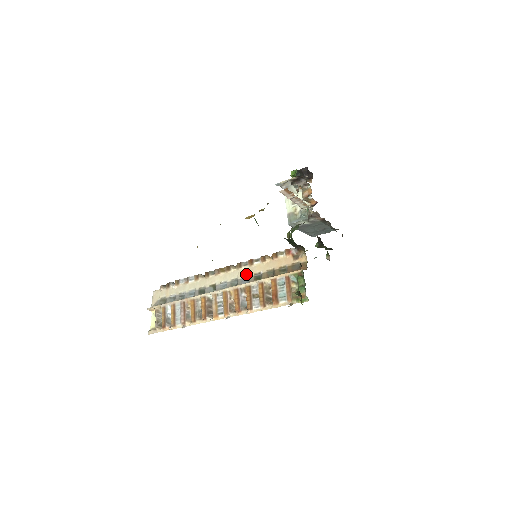
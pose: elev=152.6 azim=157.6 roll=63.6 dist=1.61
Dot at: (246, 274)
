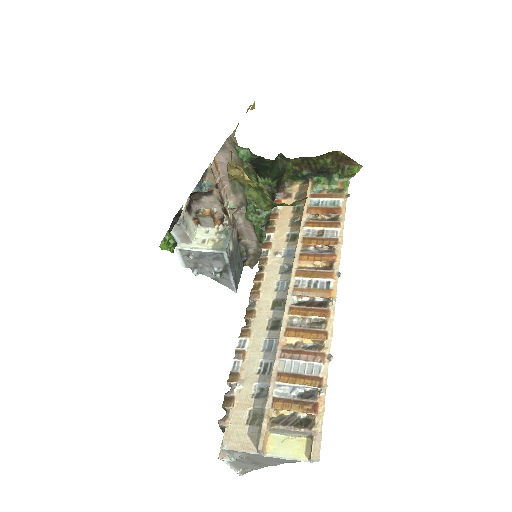
Dot at: (281, 252)
